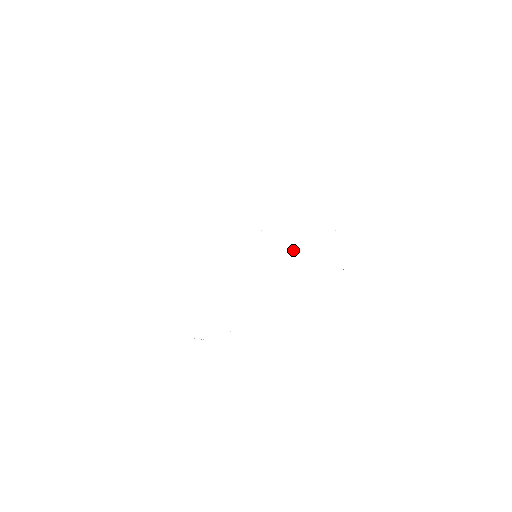
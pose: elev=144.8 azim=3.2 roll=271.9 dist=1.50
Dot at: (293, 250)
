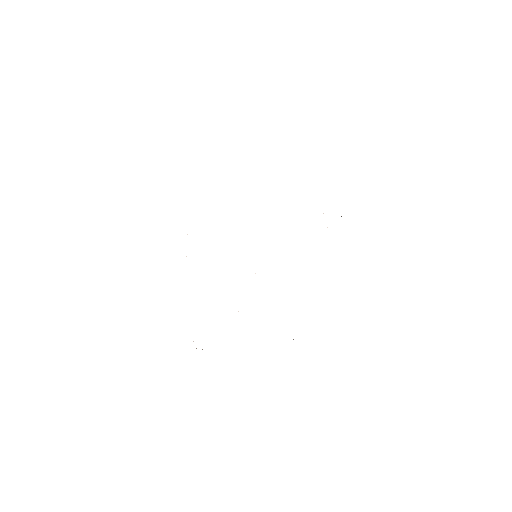
Dot at: occluded
